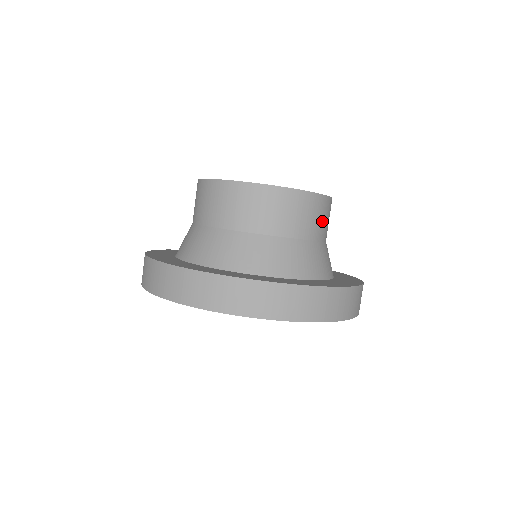
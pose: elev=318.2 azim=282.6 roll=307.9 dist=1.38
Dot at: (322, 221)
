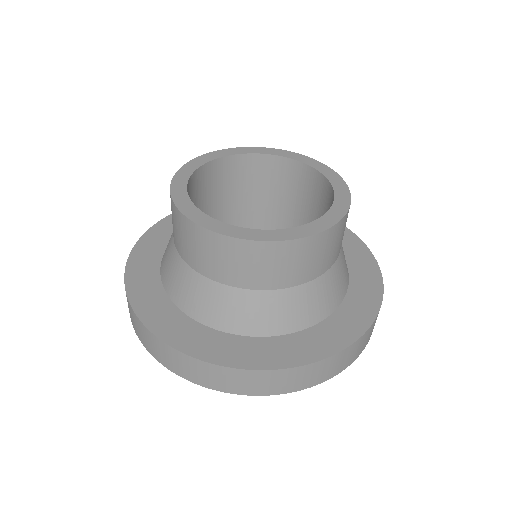
Dot at: (324, 255)
